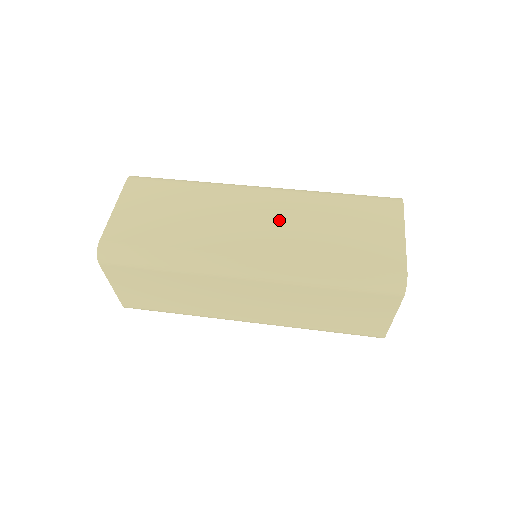
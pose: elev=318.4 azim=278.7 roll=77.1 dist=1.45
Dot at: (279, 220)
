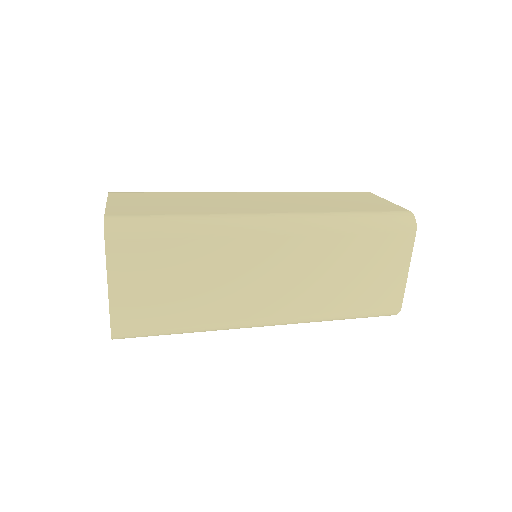
Dot at: (281, 200)
